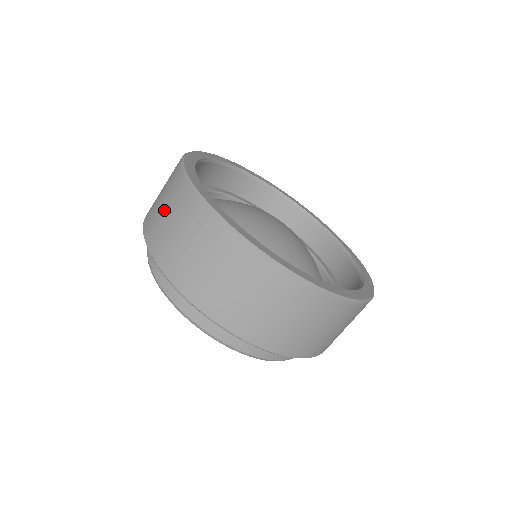
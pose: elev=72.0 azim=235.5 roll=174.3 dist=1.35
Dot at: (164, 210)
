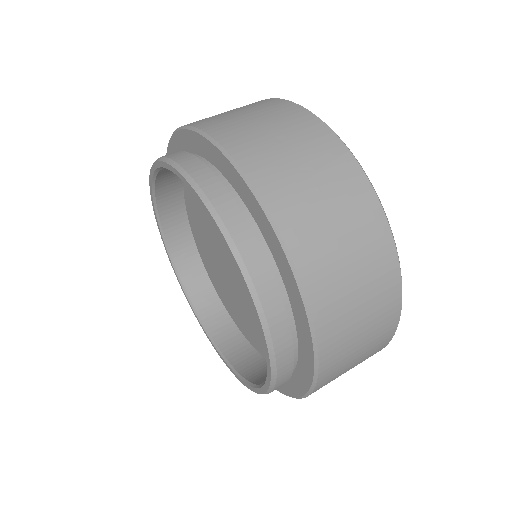
Dot at: occluded
